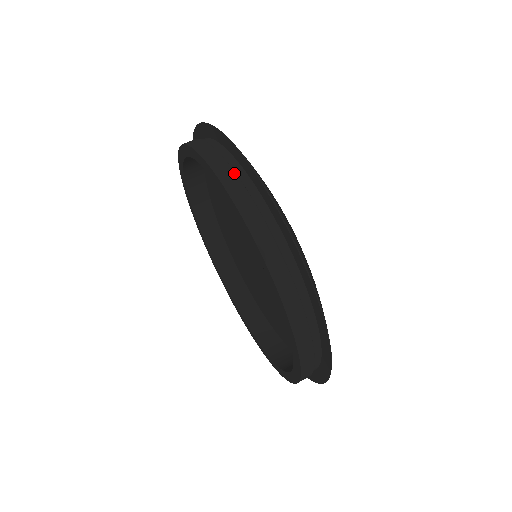
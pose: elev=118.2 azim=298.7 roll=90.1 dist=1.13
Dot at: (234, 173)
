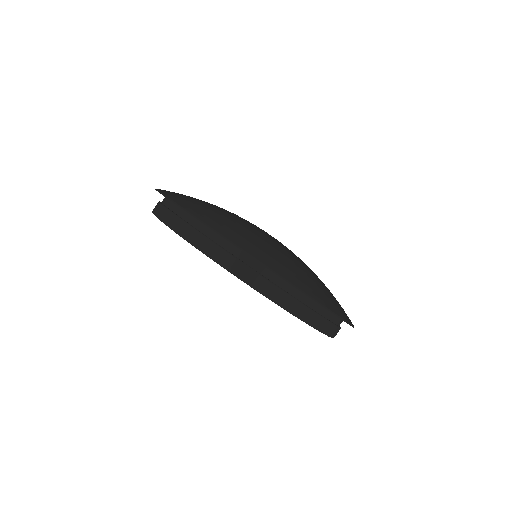
Dot at: (188, 225)
